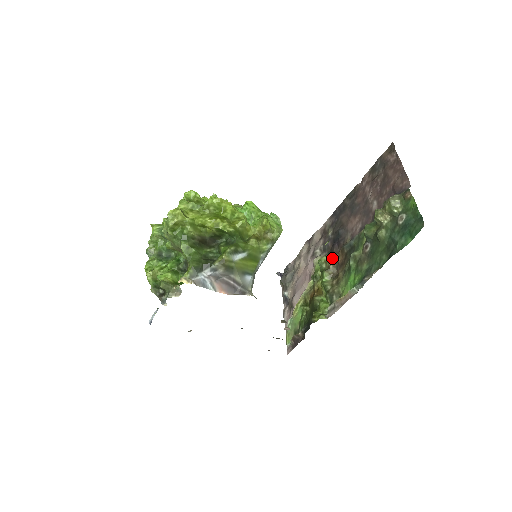
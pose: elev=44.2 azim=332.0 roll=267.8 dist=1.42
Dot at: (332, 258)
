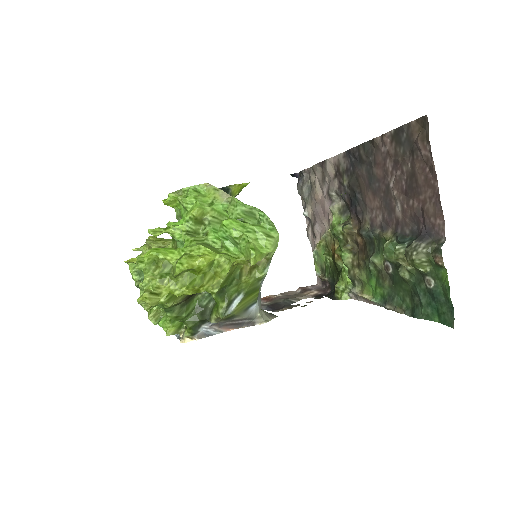
Dot at: (349, 234)
